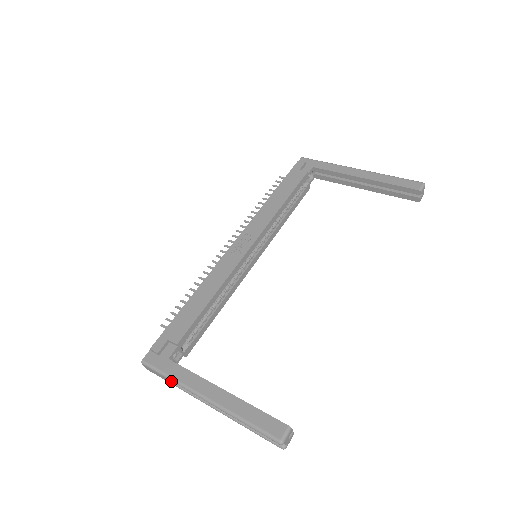
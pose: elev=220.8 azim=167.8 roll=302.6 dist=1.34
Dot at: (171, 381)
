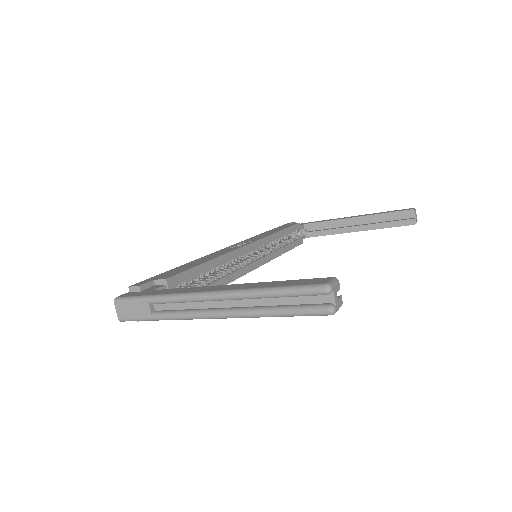
Dot at: (154, 312)
